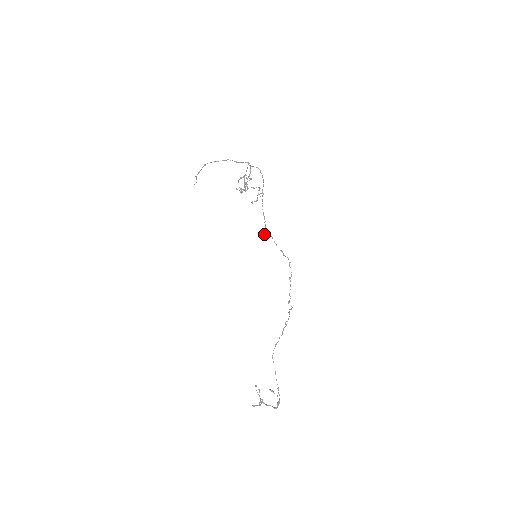
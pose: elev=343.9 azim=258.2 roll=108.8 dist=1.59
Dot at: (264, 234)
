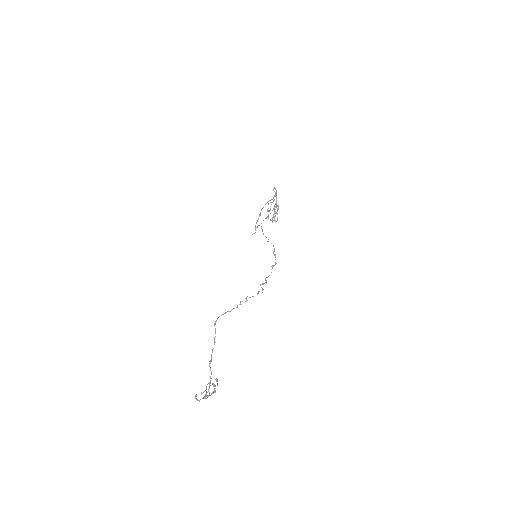
Dot at: (257, 226)
